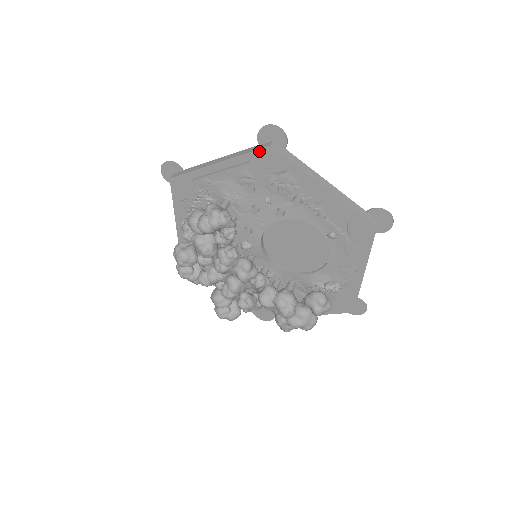
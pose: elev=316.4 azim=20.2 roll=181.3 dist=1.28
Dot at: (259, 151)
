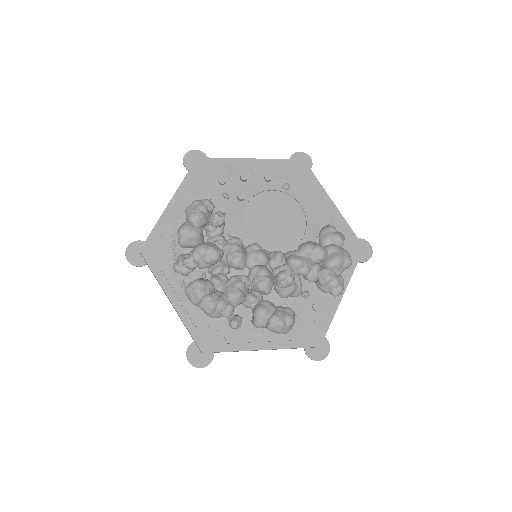
Dot at: (193, 167)
